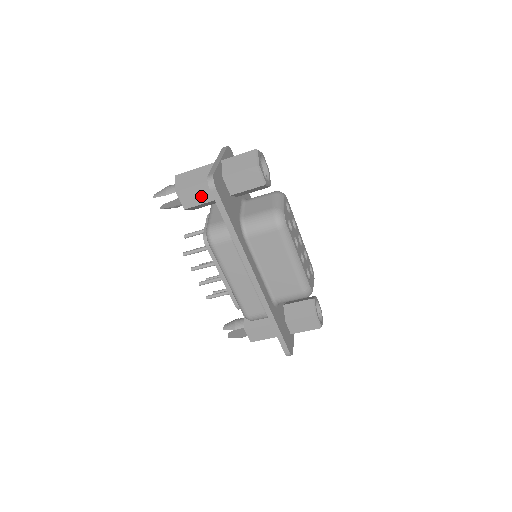
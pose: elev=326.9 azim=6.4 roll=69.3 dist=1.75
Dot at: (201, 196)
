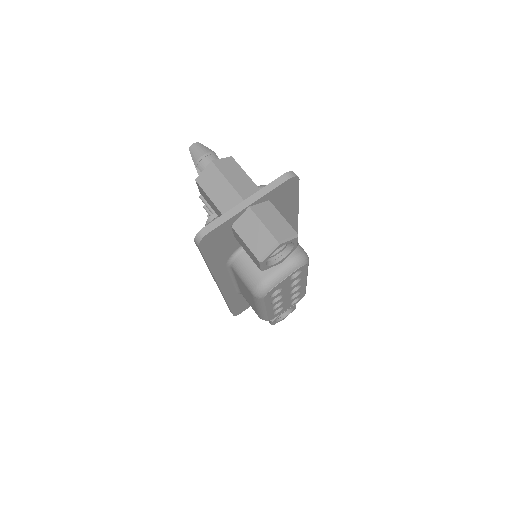
Dot at: (213, 207)
